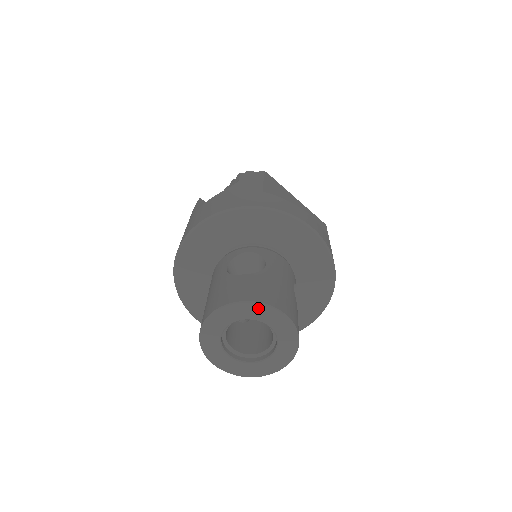
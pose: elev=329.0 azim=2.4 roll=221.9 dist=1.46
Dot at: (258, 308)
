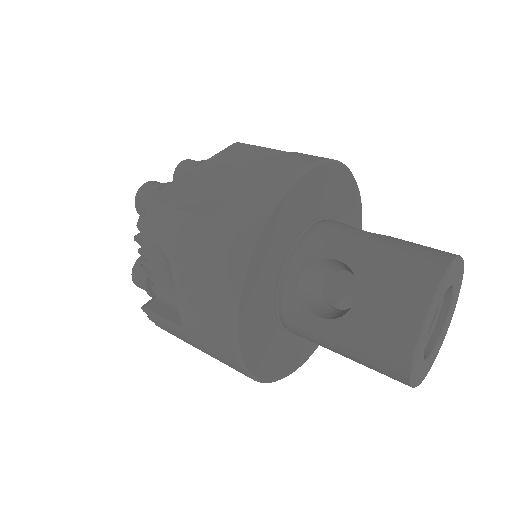
Dot at: (434, 303)
